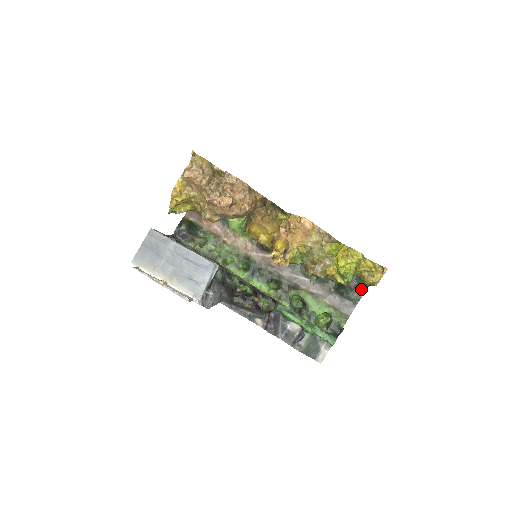
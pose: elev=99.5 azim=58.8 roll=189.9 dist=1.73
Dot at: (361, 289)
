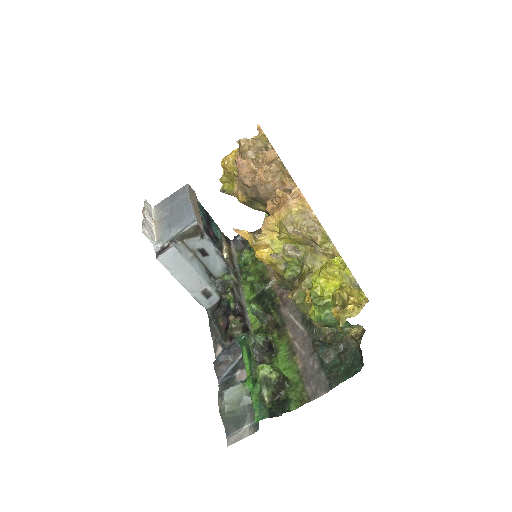
Dot at: (353, 368)
